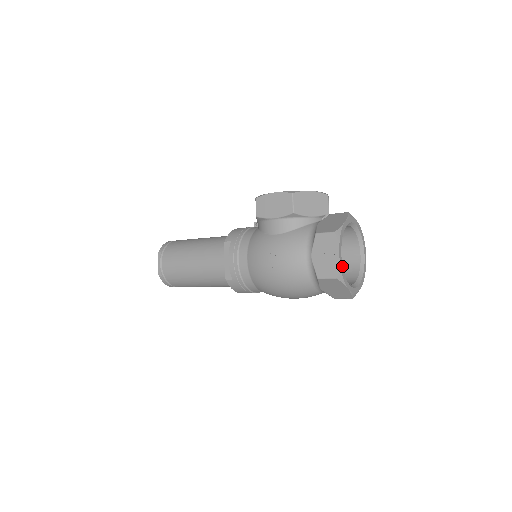
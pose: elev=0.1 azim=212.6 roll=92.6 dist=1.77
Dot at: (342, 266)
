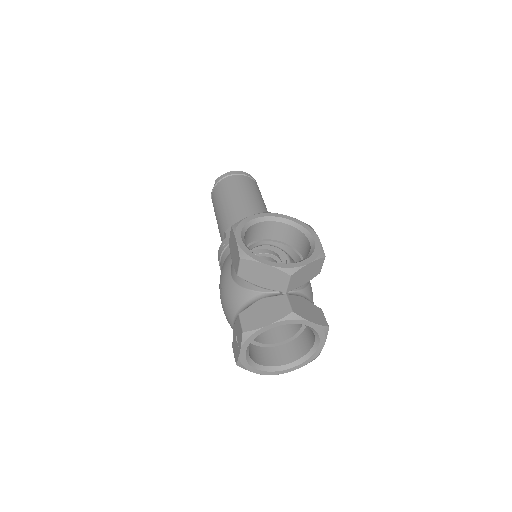
Dot at: (245, 359)
